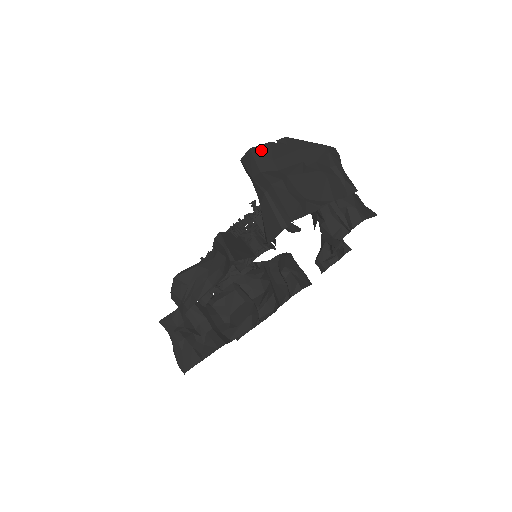
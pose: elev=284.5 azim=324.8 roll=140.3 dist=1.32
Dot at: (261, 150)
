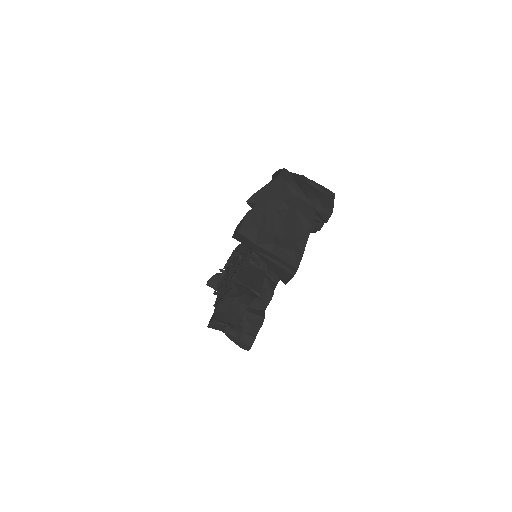
Dot at: (246, 226)
